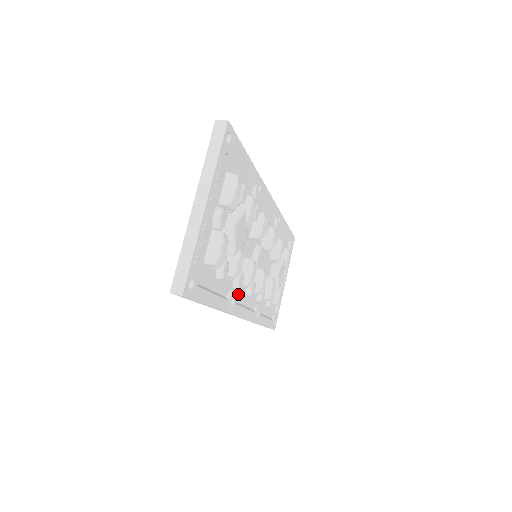
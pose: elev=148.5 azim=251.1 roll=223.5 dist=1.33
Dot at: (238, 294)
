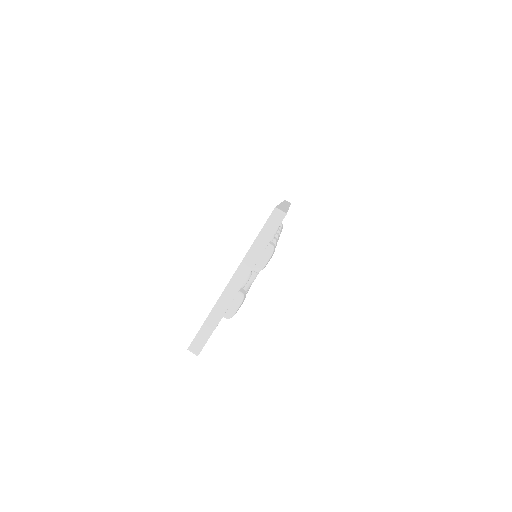
Dot at: occluded
